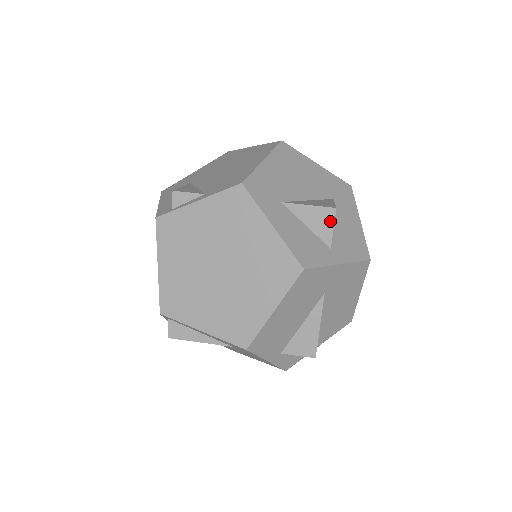
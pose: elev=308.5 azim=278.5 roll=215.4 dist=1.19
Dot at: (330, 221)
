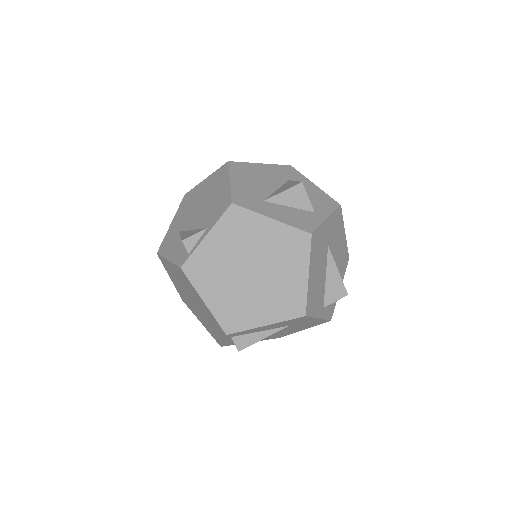
Dot at: (303, 194)
